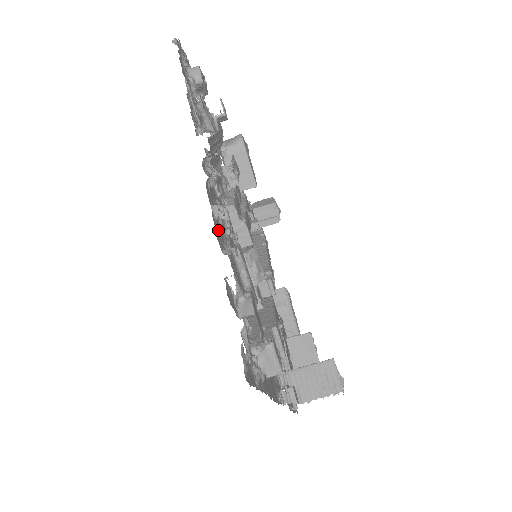
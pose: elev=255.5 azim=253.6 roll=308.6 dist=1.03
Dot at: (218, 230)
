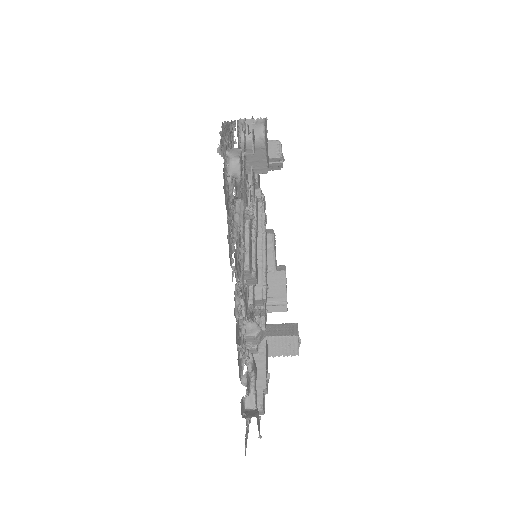
Dot at: (239, 357)
